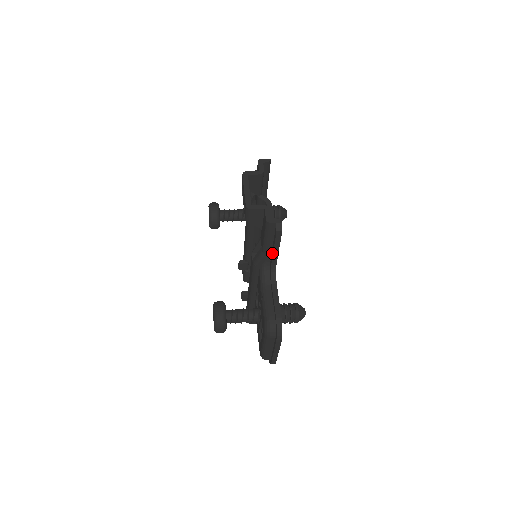
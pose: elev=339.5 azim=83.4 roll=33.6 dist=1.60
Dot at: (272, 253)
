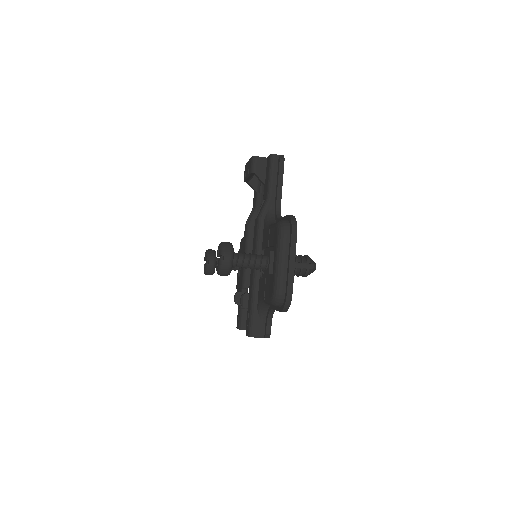
Dot at: (276, 192)
